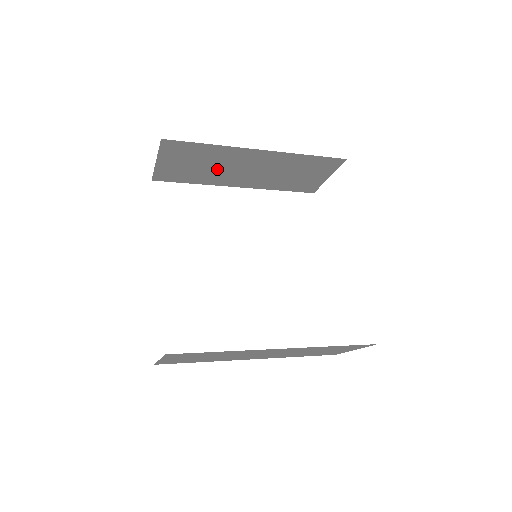
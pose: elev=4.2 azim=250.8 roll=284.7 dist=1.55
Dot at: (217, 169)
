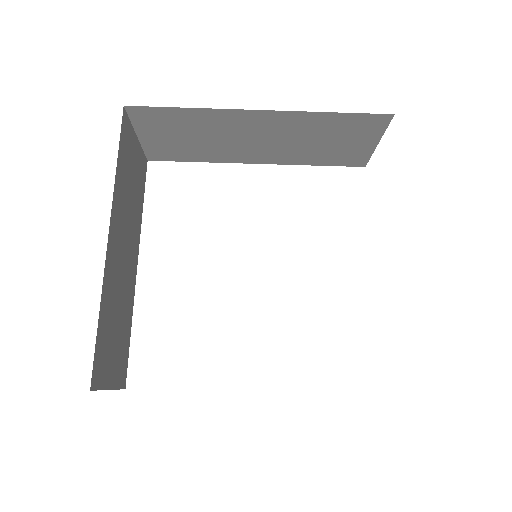
Dot at: (217, 141)
